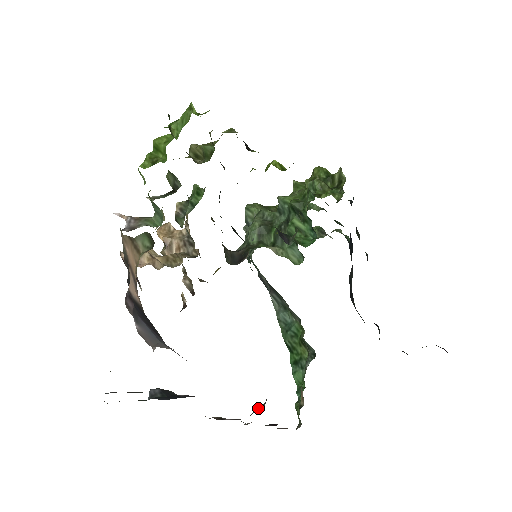
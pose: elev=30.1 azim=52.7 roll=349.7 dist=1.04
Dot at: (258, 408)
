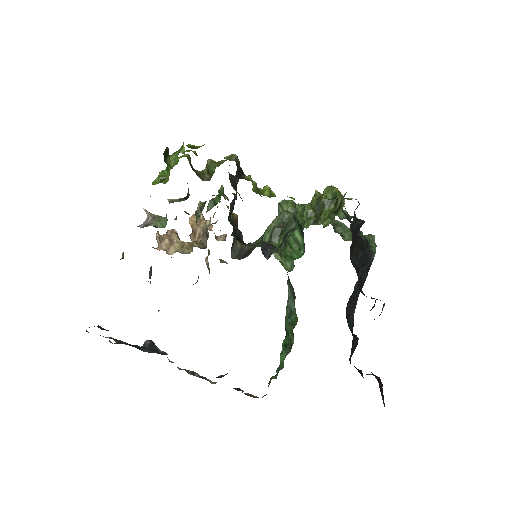
Dot at: (221, 375)
